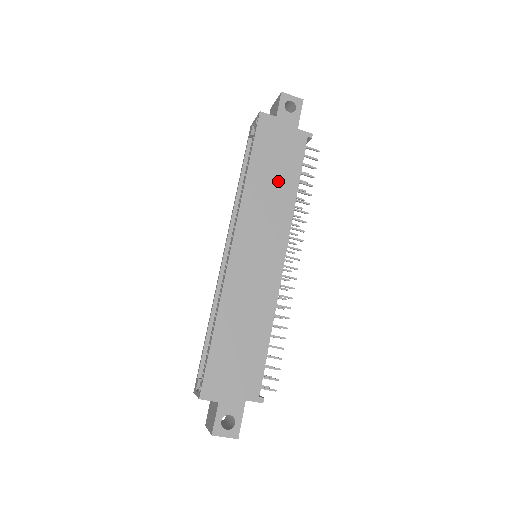
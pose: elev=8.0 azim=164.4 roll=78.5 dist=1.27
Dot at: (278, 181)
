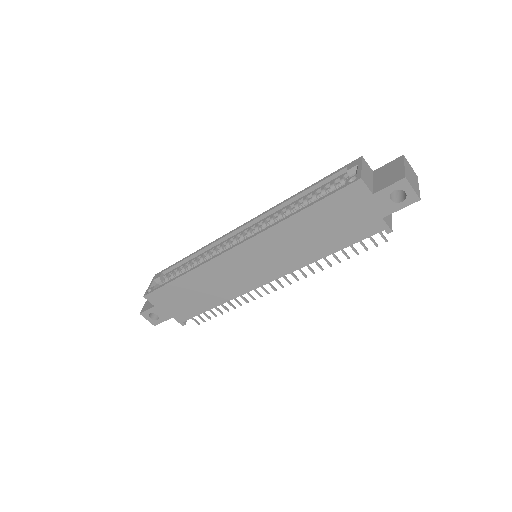
Dot at: (316, 239)
